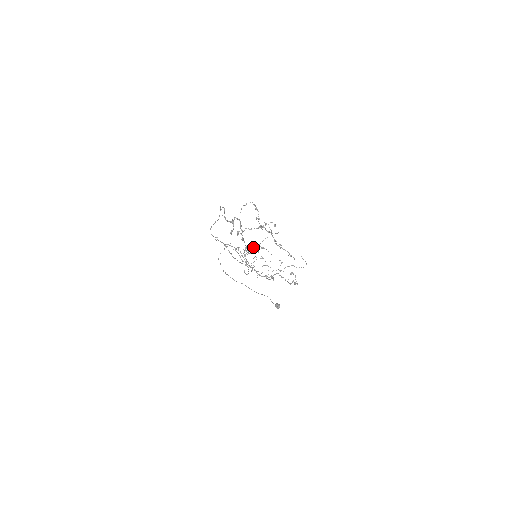
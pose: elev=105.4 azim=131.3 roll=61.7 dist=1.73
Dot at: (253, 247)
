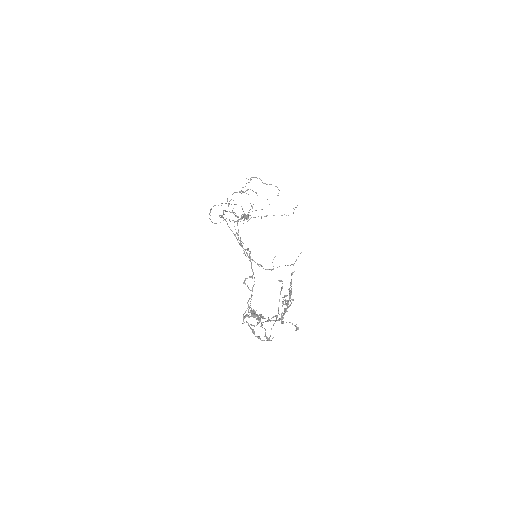
Dot at: occluded
